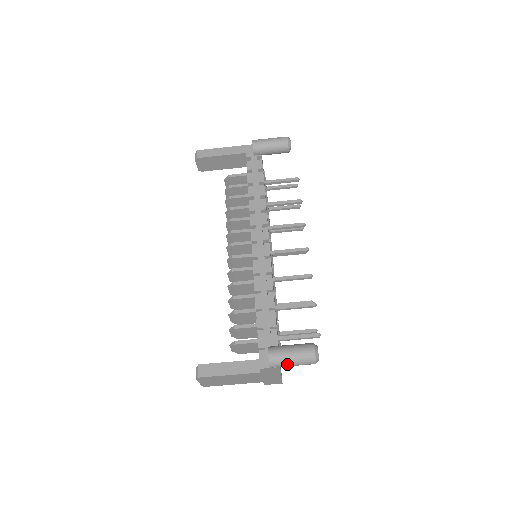
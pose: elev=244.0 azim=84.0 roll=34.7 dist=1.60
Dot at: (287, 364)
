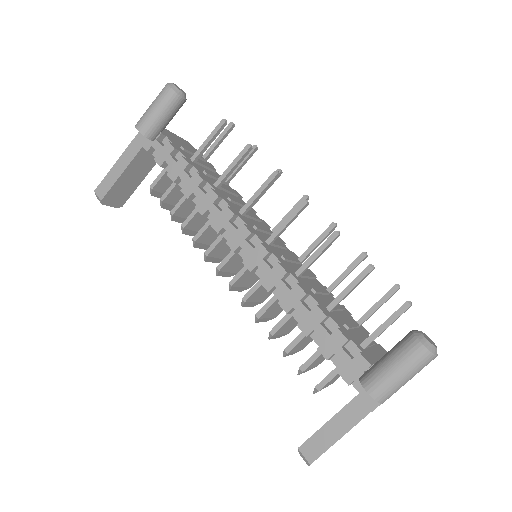
Dot at: (401, 386)
